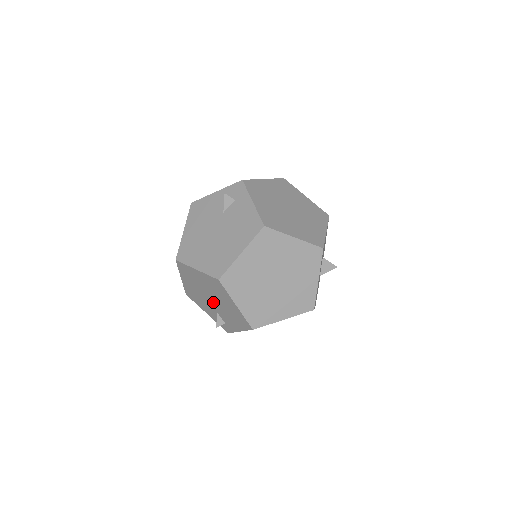
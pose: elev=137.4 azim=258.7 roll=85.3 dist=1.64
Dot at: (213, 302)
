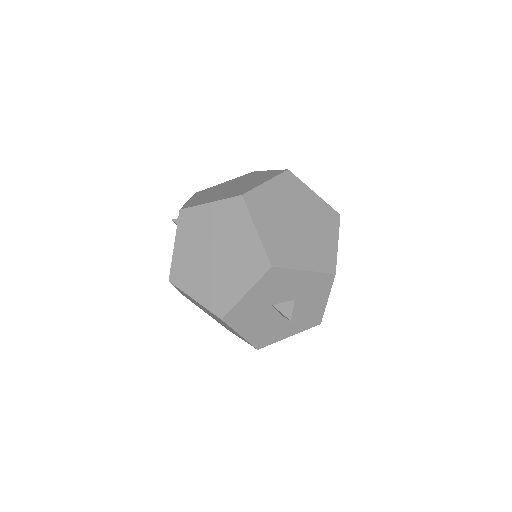
Dot at: occluded
